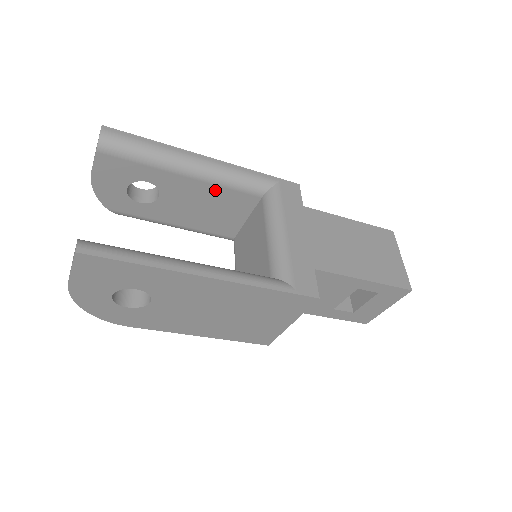
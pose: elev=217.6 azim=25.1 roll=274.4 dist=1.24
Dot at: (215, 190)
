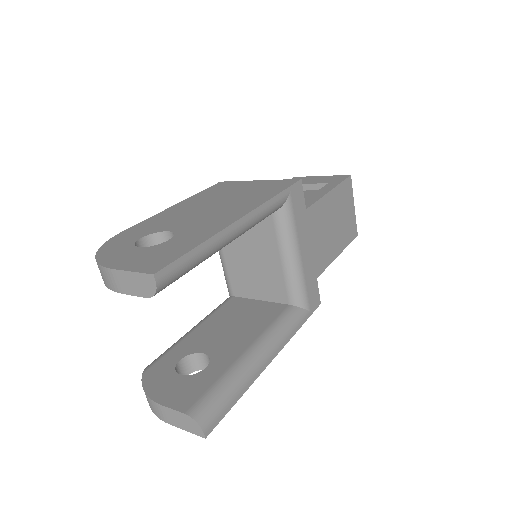
Dot at: occluded
